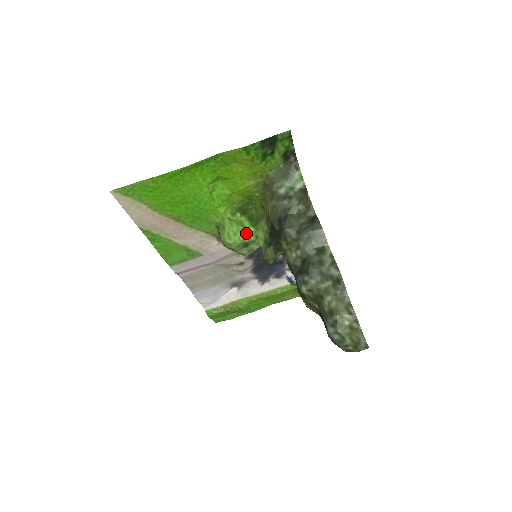
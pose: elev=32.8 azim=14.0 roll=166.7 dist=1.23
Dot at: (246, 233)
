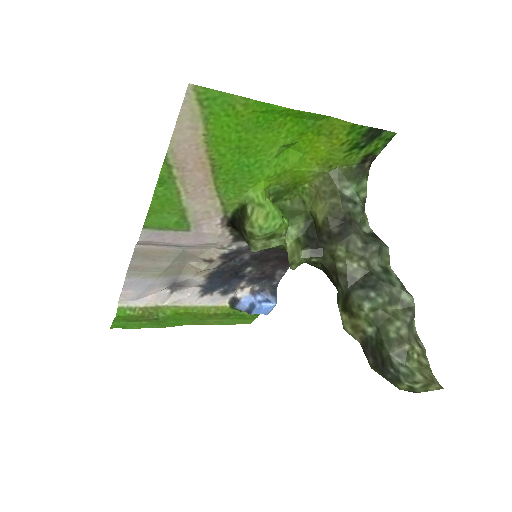
Dot at: (284, 222)
